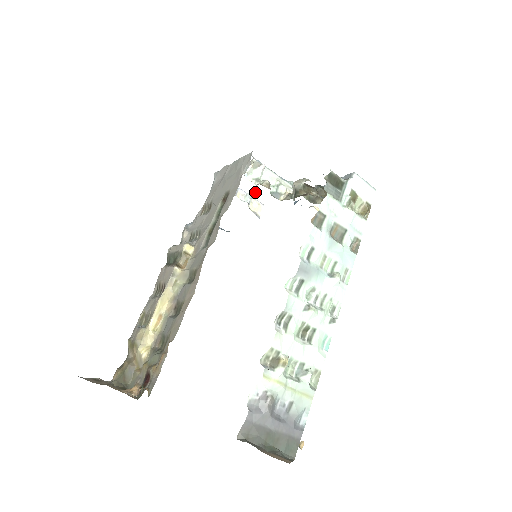
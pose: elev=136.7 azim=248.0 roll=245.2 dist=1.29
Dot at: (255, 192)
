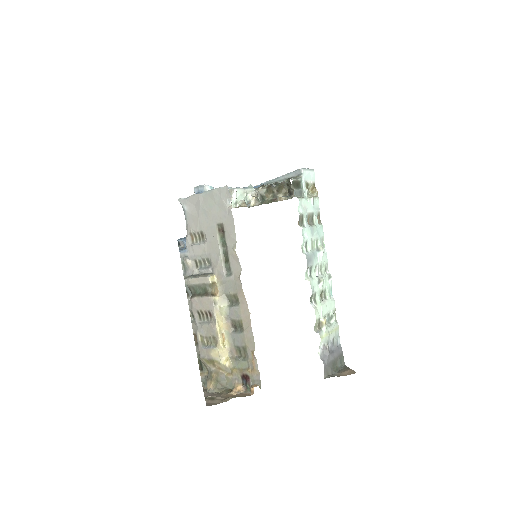
Dot at: occluded
